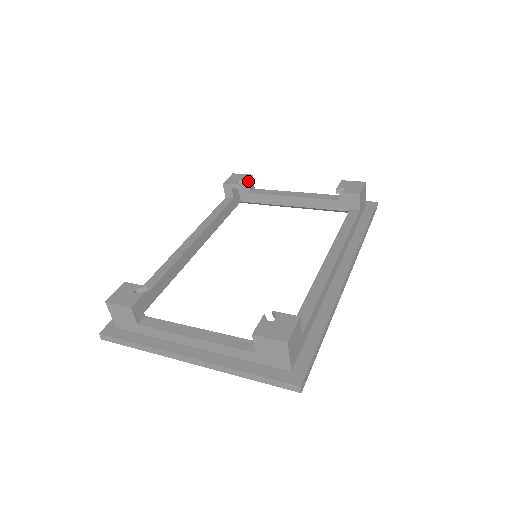
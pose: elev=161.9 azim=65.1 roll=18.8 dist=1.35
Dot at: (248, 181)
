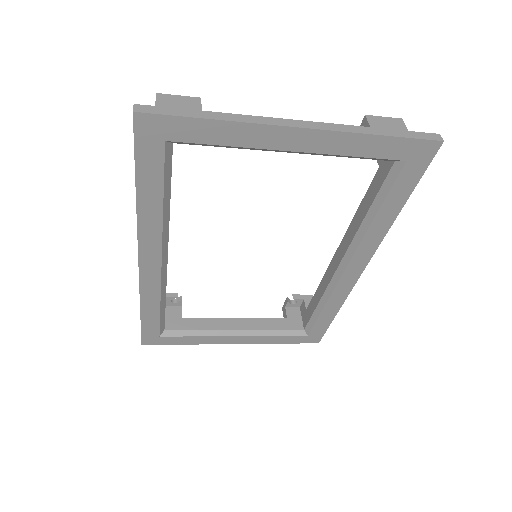
Dot at: (181, 302)
